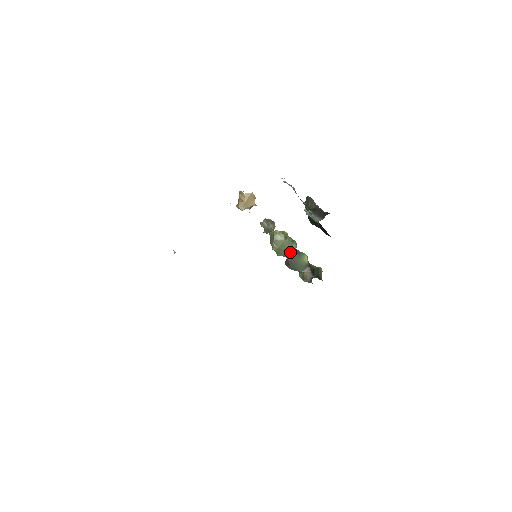
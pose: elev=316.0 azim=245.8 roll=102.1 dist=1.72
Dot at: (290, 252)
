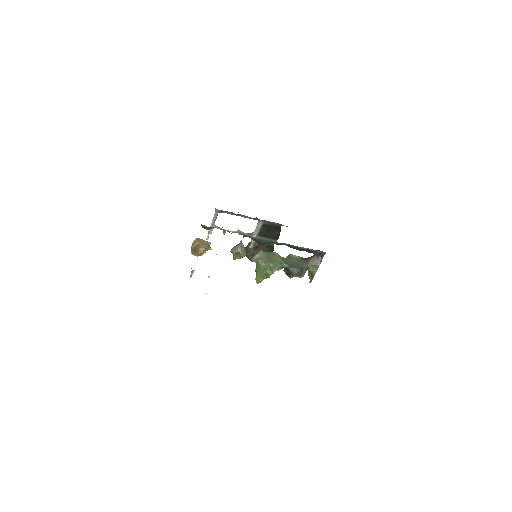
Dot at: (279, 259)
